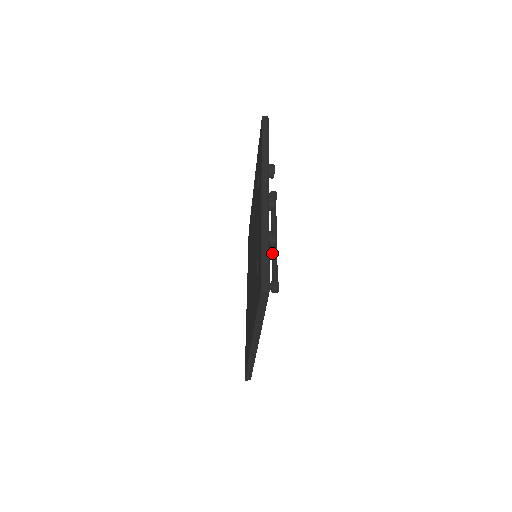
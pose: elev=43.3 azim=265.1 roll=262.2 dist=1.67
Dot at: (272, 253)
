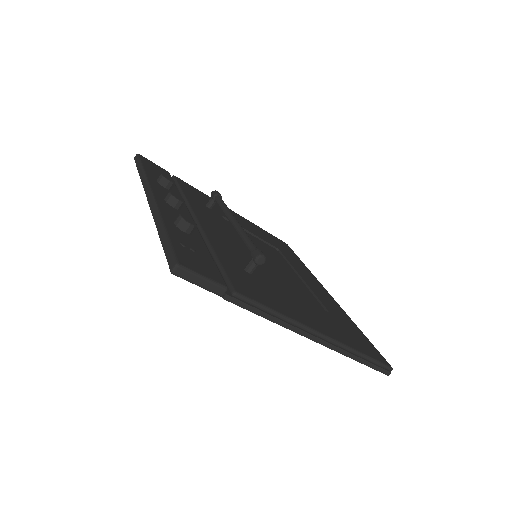
Dot at: occluded
